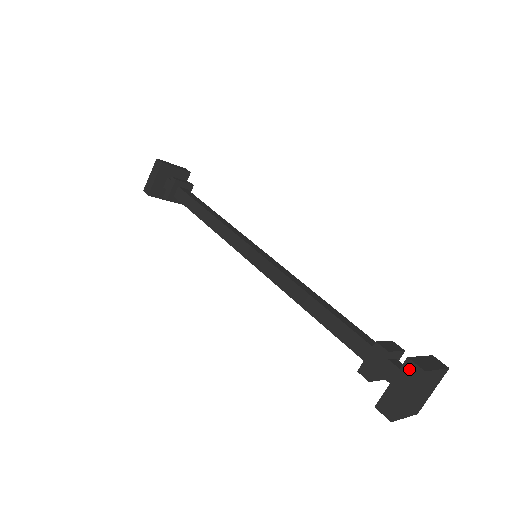
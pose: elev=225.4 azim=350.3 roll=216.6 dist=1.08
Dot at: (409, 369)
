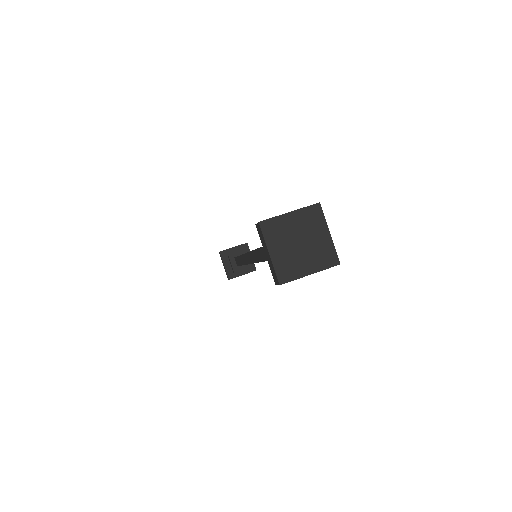
Dot at: occluded
